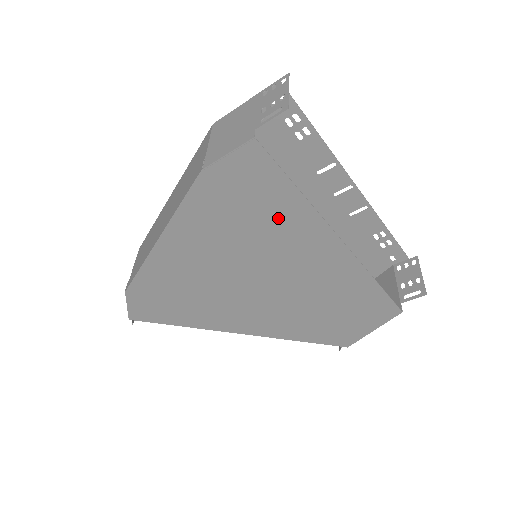
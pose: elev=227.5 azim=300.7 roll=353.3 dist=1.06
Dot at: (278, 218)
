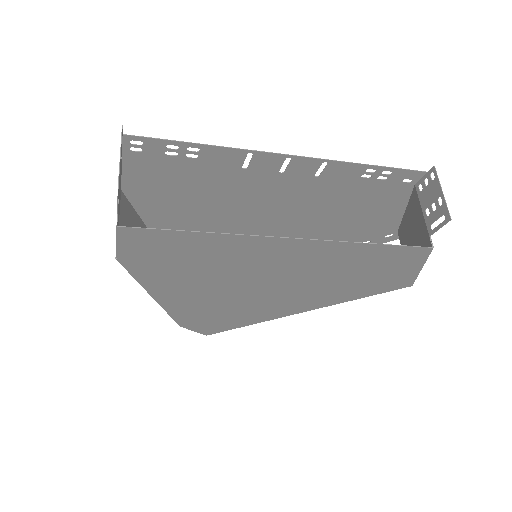
Dot at: (214, 252)
